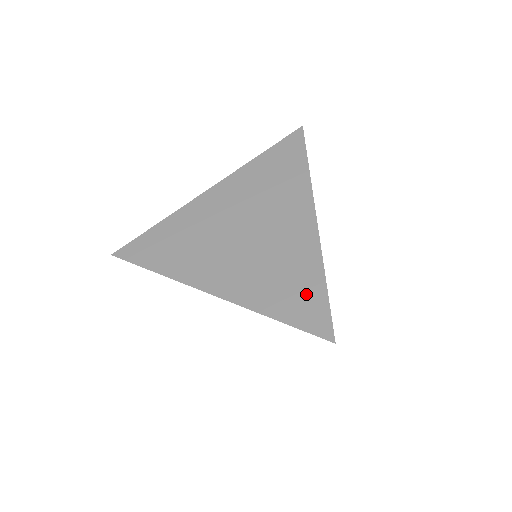
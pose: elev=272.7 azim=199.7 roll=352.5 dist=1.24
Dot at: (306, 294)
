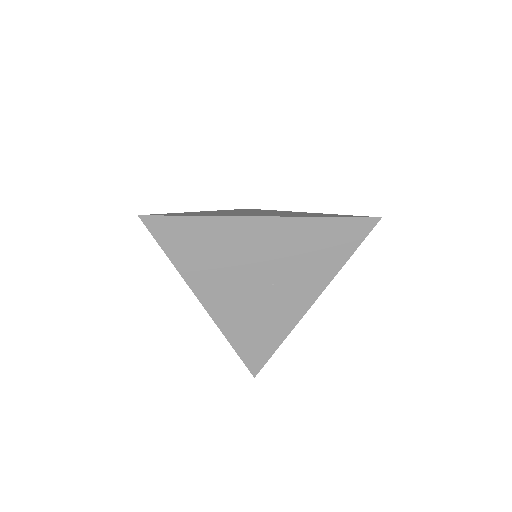
Dot at: (336, 215)
